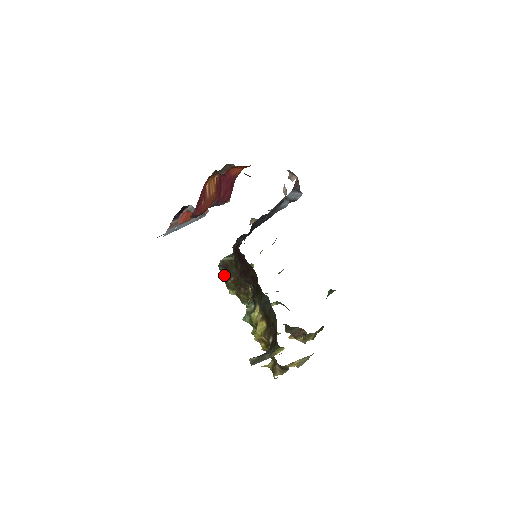
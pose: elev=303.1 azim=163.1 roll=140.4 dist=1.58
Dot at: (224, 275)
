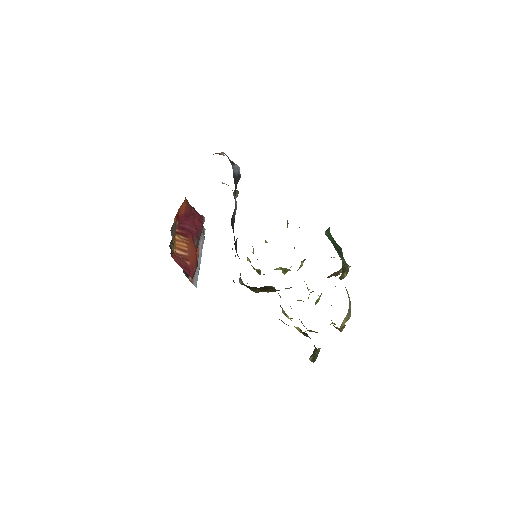
Dot at: (251, 290)
